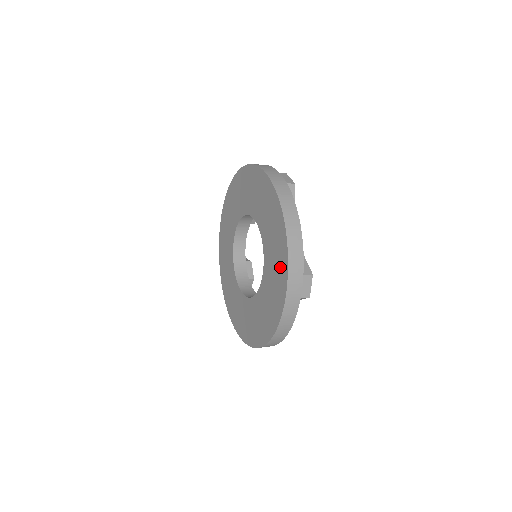
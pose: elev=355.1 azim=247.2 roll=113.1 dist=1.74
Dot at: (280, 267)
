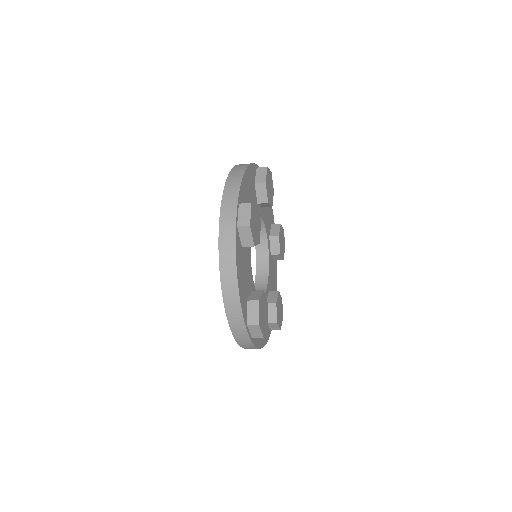
Dot at: occluded
